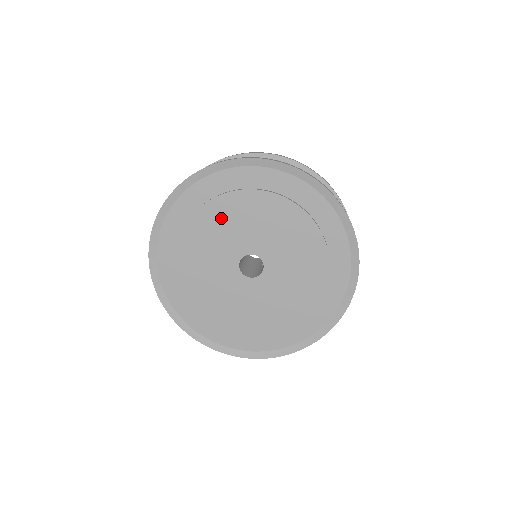
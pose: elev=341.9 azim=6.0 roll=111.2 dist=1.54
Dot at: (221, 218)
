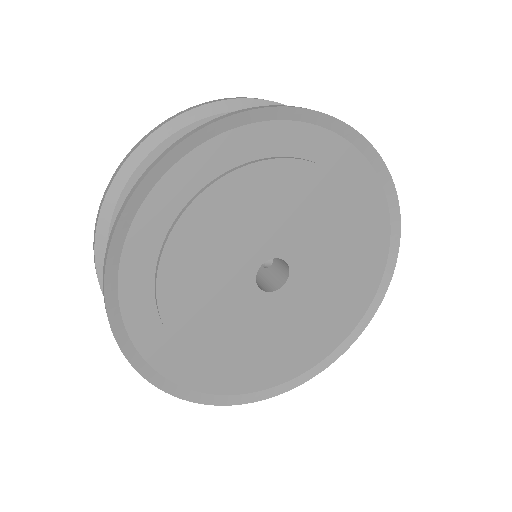
Dot at: (227, 213)
